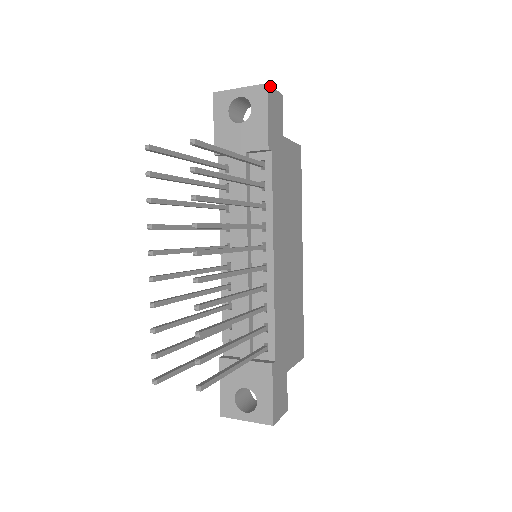
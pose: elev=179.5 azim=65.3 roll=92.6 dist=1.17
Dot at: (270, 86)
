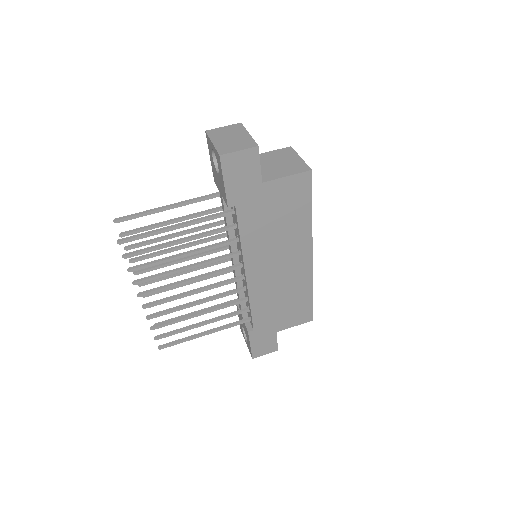
Dot at: (227, 154)
